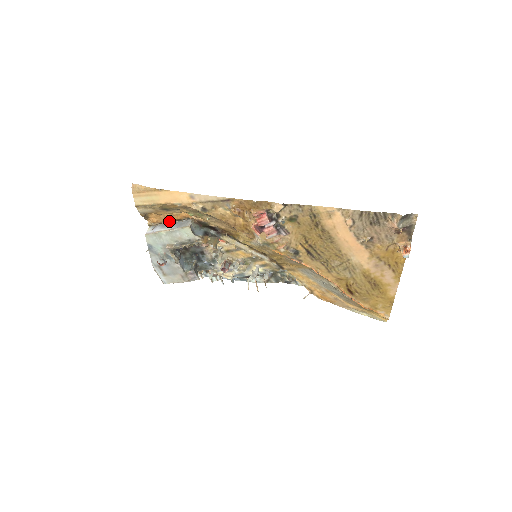
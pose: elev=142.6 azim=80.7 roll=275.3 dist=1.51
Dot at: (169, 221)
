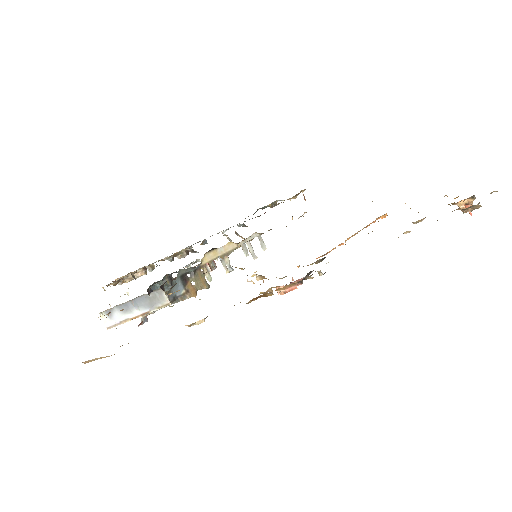
Dot at: (130, 304)
